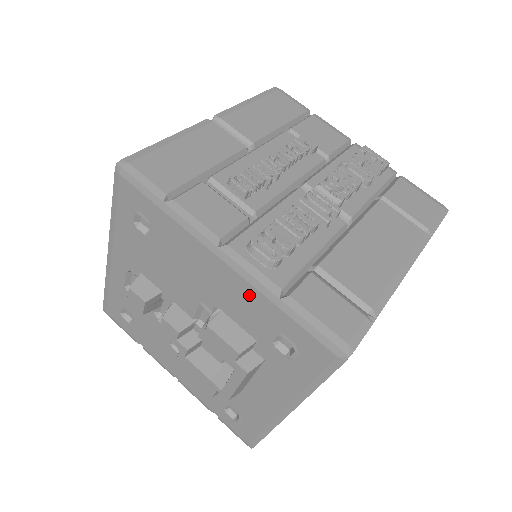
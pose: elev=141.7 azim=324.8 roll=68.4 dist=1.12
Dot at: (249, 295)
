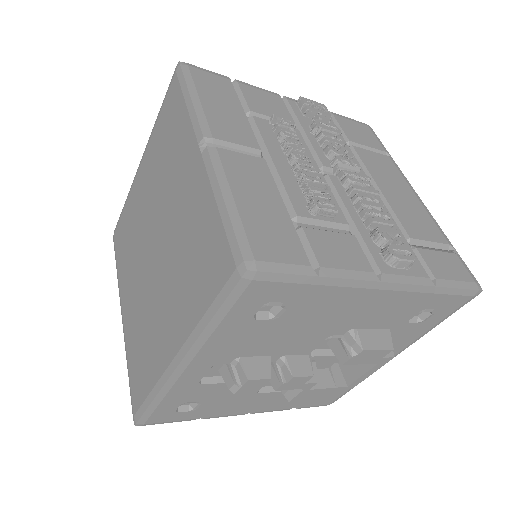
Dot at: (402, 301)
